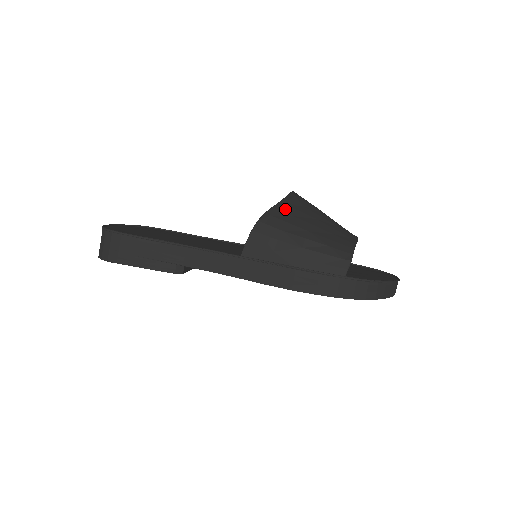
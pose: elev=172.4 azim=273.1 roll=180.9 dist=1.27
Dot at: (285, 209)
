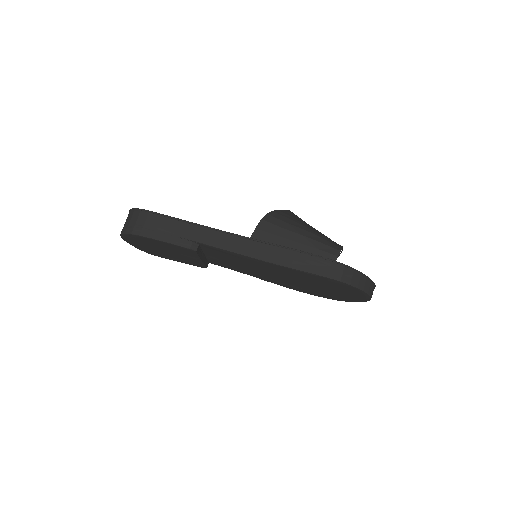
Dot at: (287, 214)
